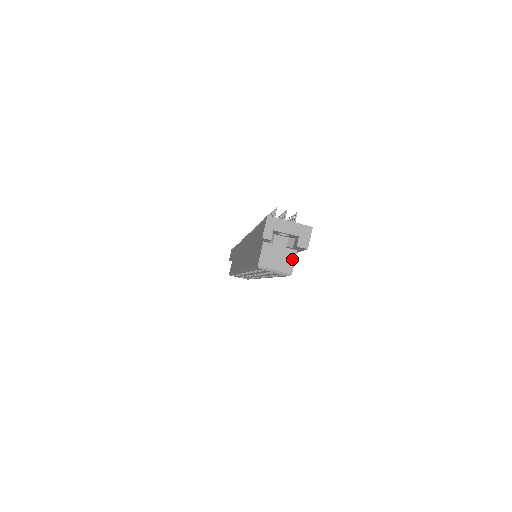
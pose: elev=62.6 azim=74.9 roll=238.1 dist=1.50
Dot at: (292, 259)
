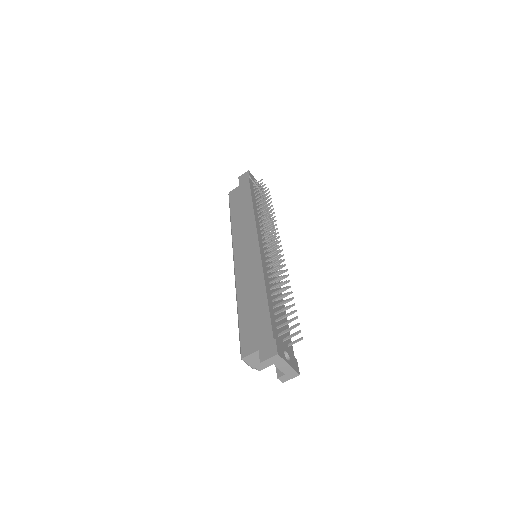
Dot at: occluded
